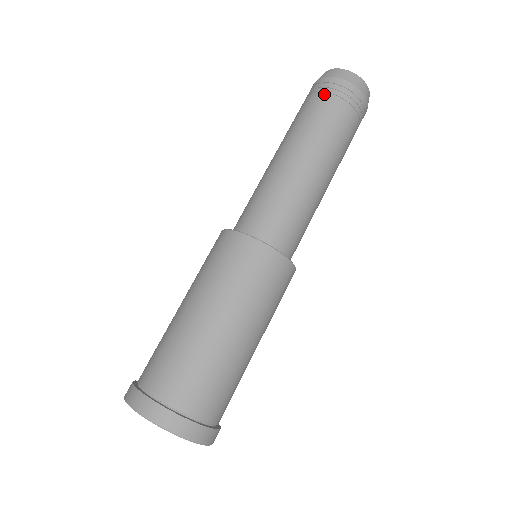
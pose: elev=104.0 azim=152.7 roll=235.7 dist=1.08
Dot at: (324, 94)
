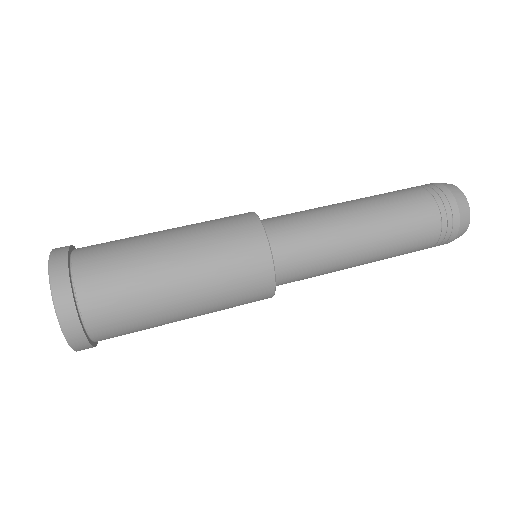
Dot at: (433, 199)
